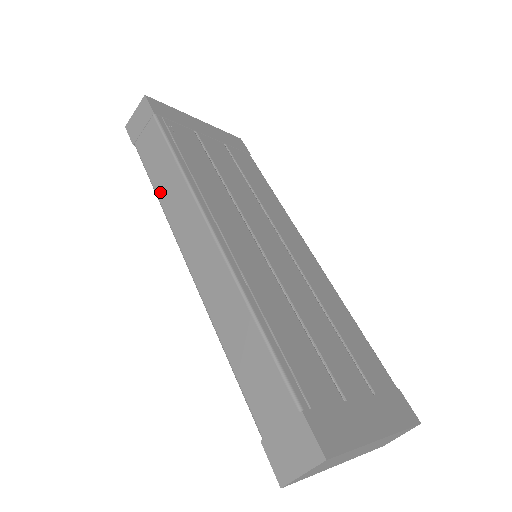
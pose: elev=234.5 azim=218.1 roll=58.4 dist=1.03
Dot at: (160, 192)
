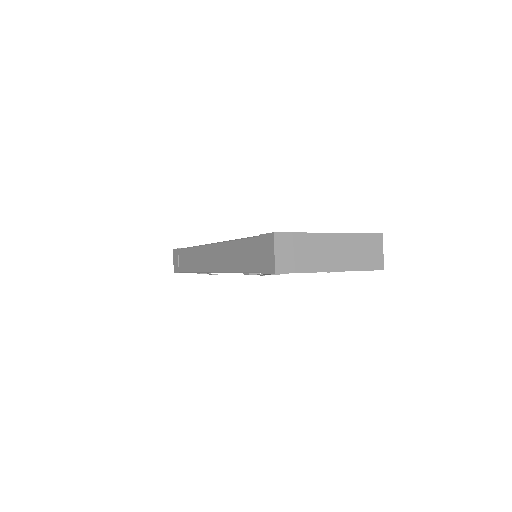
Dot at: (193, 268)
